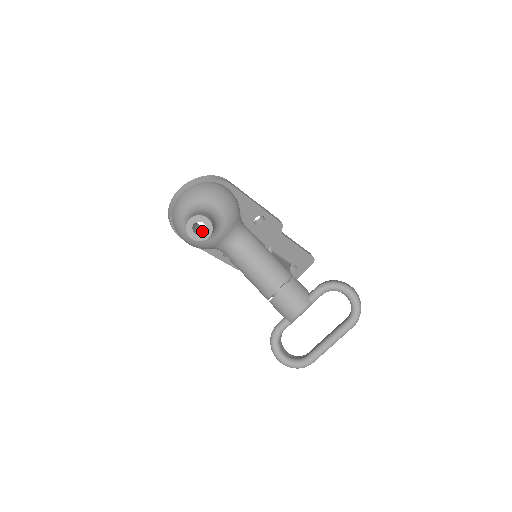
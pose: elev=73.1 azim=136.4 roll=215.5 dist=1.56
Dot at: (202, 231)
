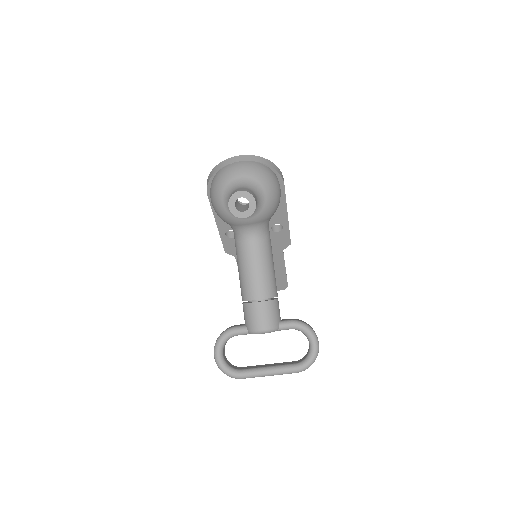
Dot at: (240, 207)
